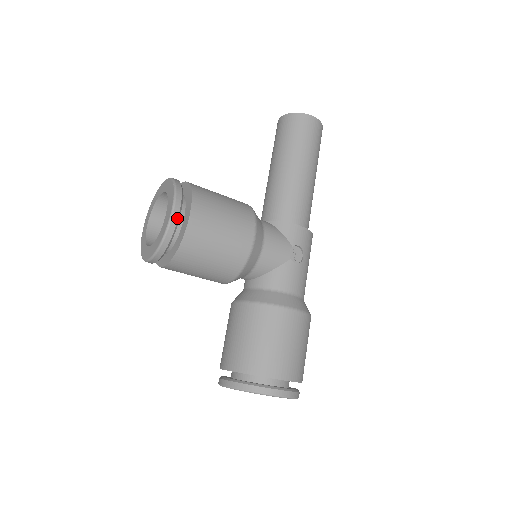
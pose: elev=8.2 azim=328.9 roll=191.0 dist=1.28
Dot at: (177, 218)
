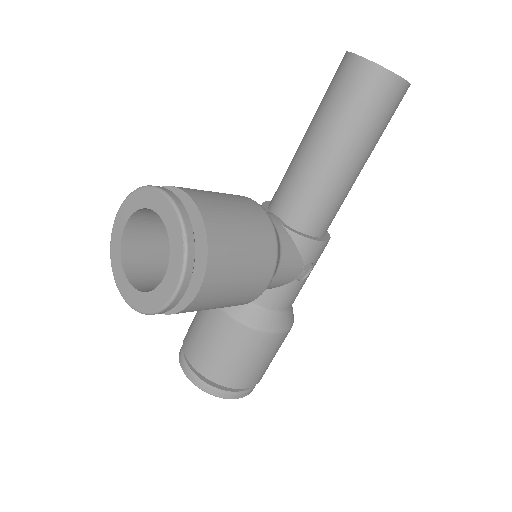
Dot at: (182, 296)
